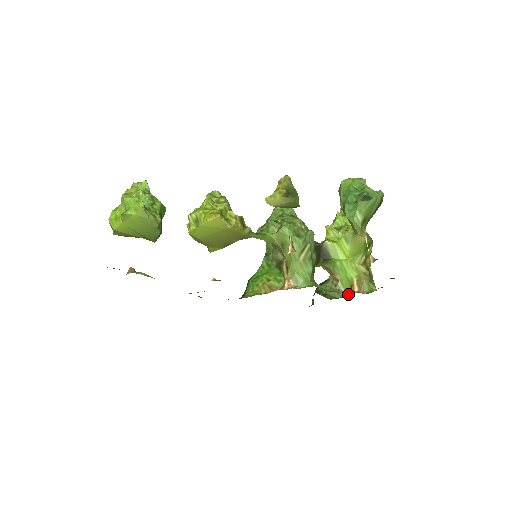
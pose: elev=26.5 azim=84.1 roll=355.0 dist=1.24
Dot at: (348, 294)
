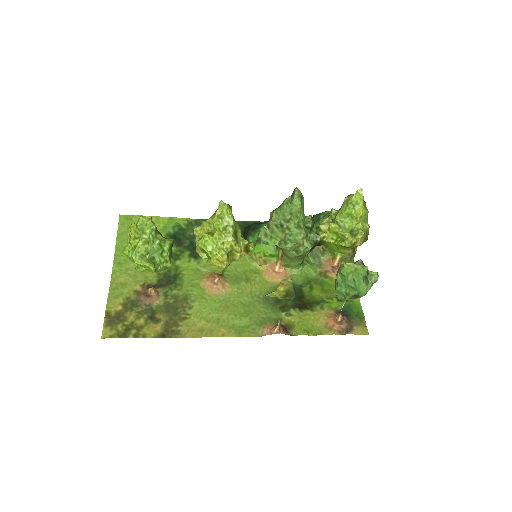
Dot at: (330, 259)
